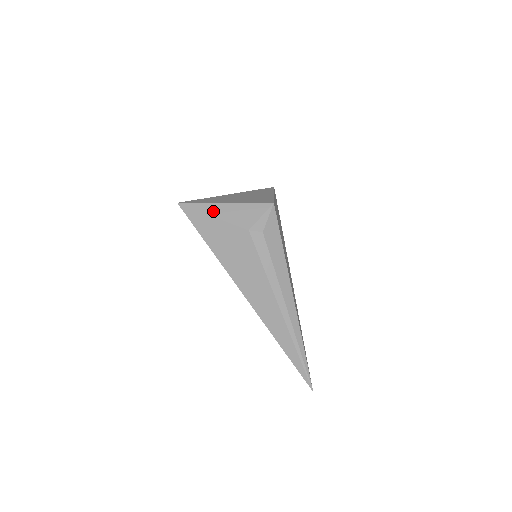
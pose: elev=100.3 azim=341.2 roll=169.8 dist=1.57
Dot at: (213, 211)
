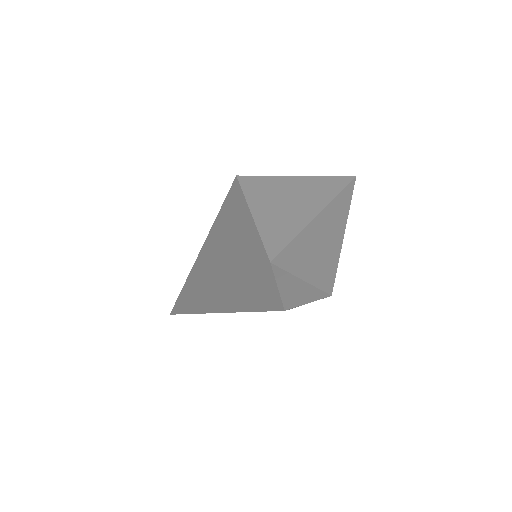
Dot at: (286, 285)
